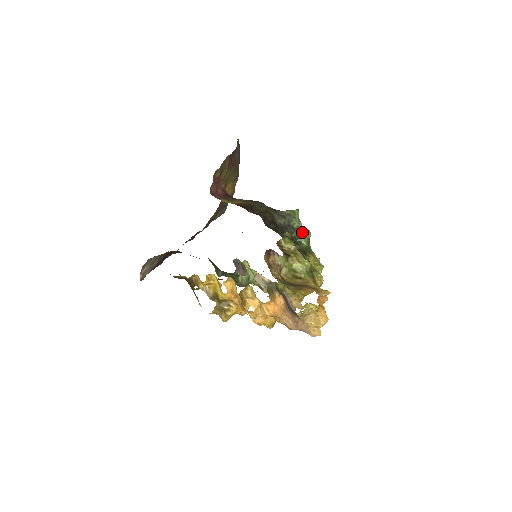
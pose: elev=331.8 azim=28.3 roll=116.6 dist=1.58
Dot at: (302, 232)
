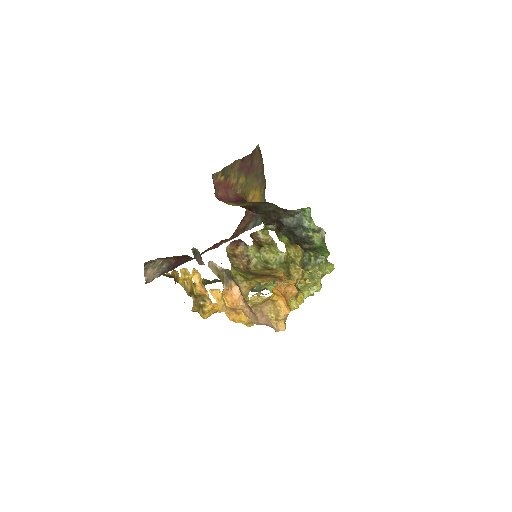
Dot at: (315, 231)
